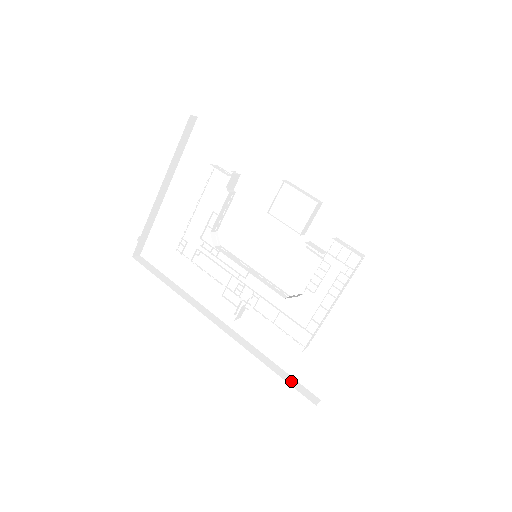
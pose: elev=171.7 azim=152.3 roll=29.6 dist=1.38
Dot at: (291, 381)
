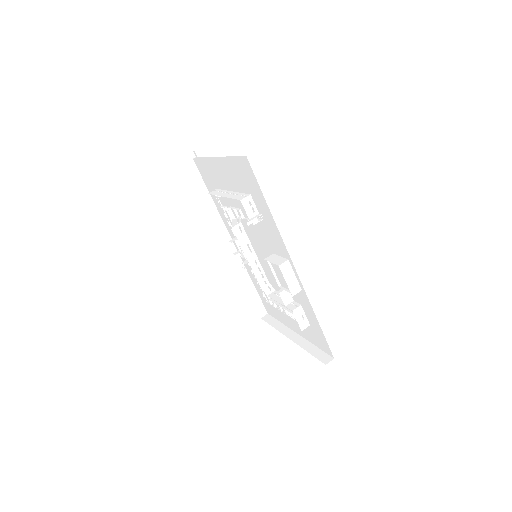
Dot at: (255, 299)
